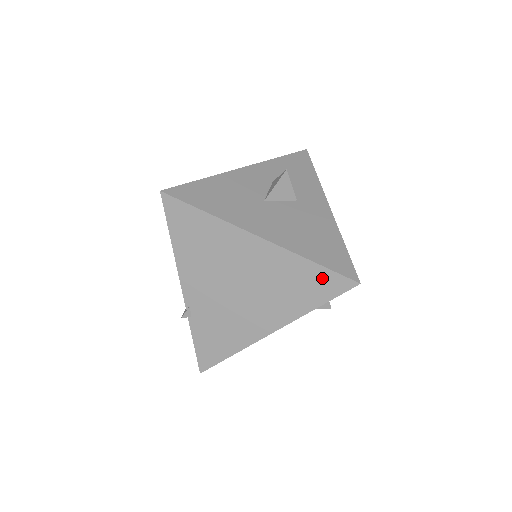
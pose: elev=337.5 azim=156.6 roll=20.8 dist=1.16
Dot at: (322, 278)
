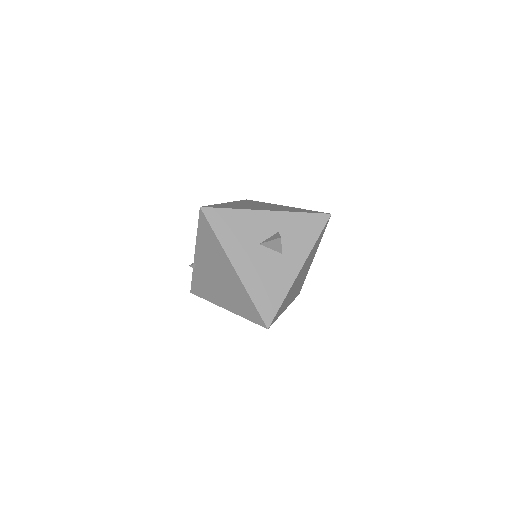
Dot at: (253, 311)
